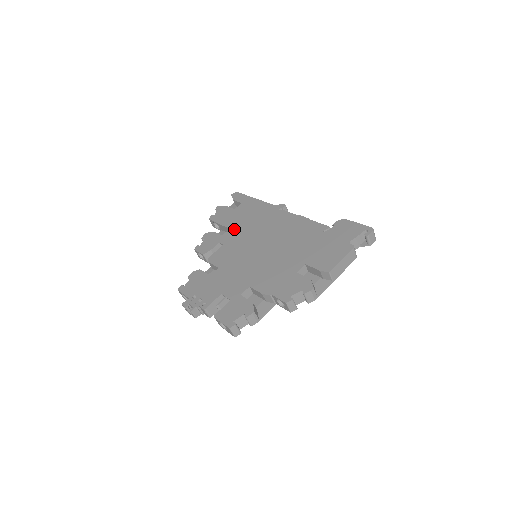
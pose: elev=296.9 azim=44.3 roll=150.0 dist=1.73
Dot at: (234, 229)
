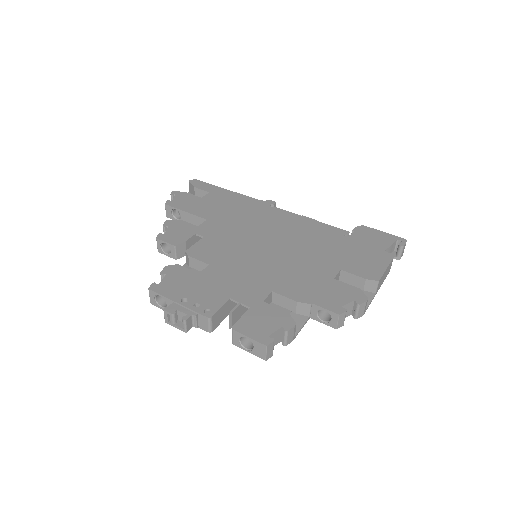
Dot at: (213, 220)
